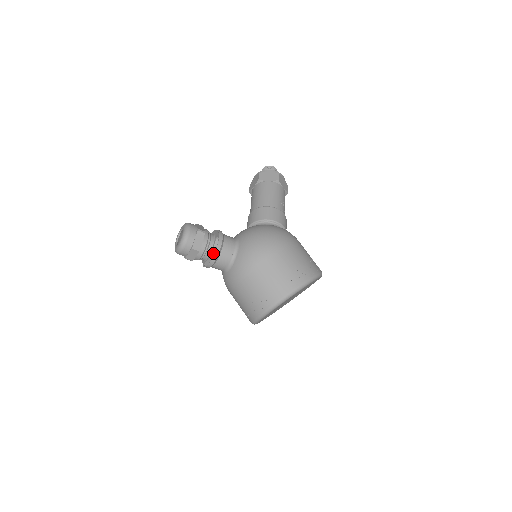
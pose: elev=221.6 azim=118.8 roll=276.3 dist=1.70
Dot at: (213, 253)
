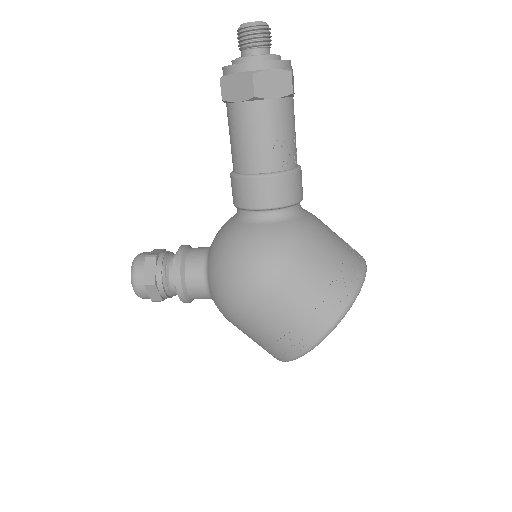
Dot at: occluded
